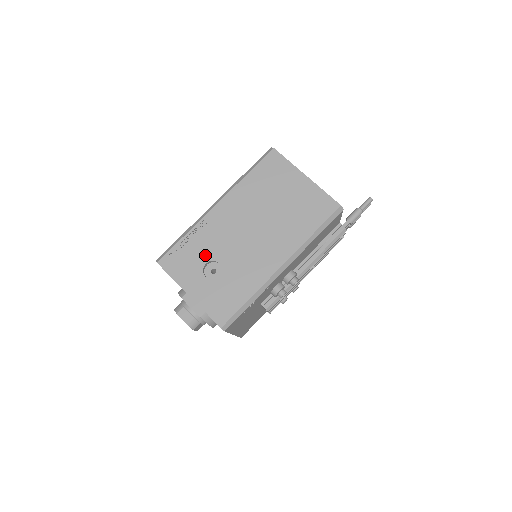
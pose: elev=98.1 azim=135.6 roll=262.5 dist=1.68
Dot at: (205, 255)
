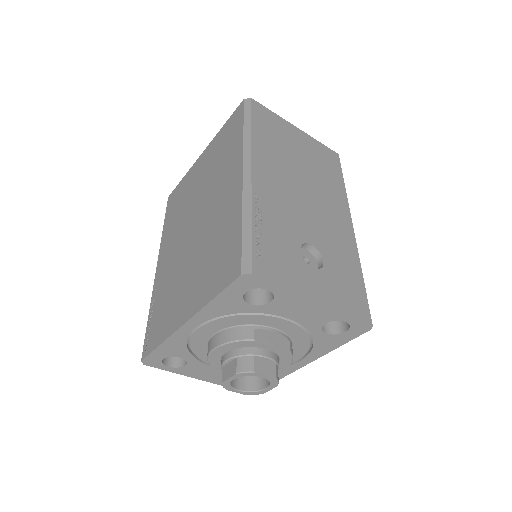
Dot at: (291, 239)
